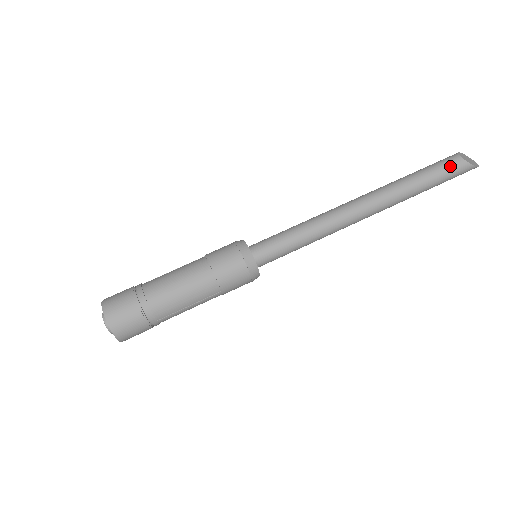
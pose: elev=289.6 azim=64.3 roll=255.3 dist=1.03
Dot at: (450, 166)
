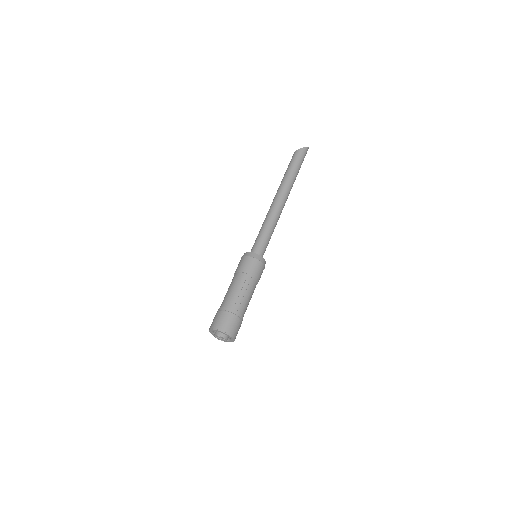
Dot at: (294, 156)
